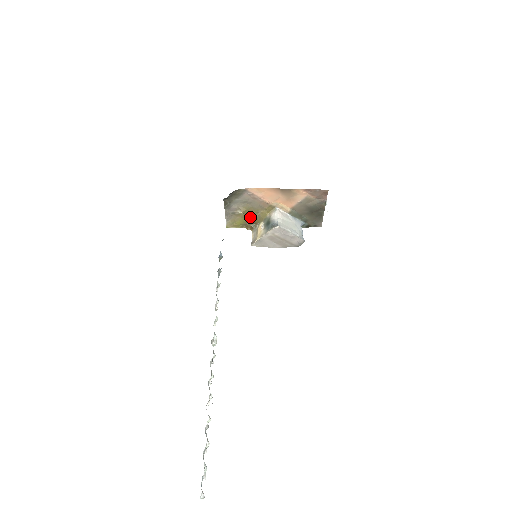
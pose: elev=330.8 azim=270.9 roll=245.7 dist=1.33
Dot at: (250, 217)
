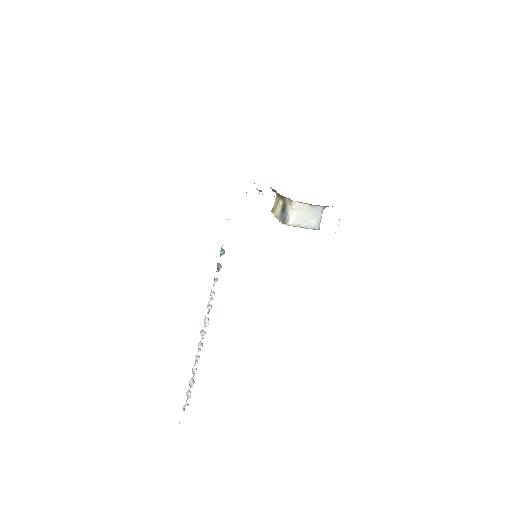
Dot at: occluded
